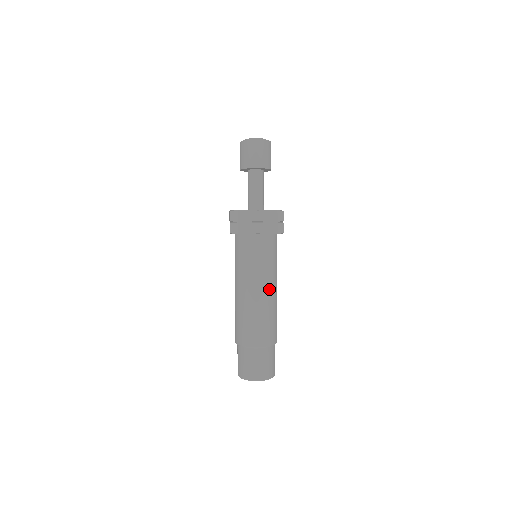
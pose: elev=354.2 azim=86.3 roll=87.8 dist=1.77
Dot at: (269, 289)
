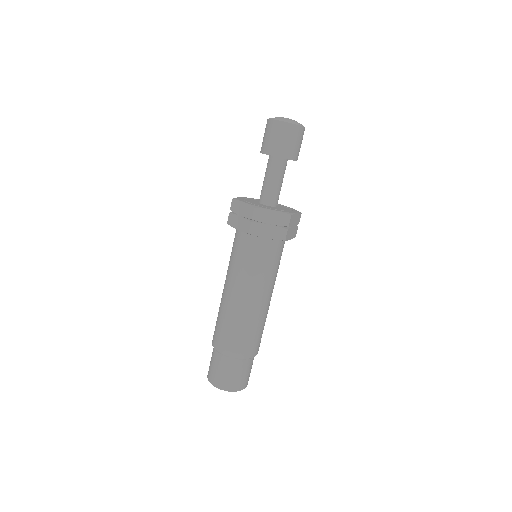
Dot at: (253, 298)
